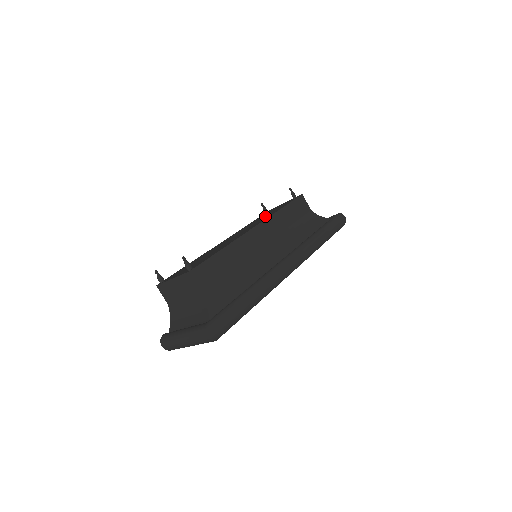
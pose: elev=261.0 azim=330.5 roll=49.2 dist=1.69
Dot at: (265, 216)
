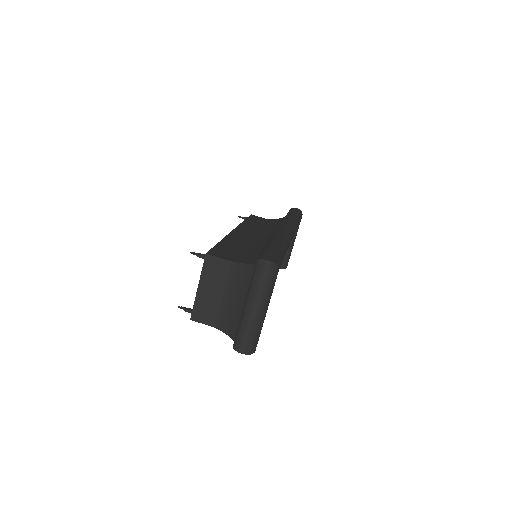
Dot at: occluded
